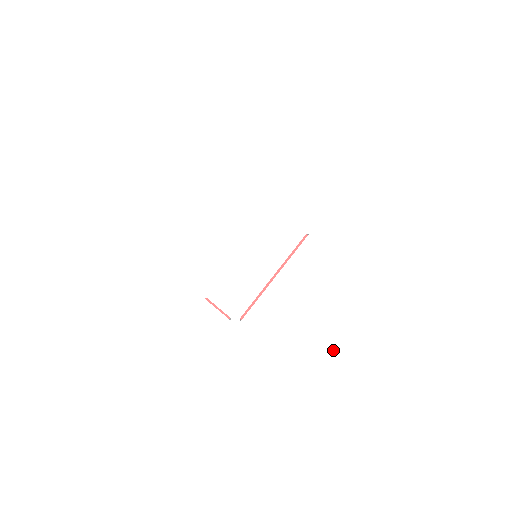
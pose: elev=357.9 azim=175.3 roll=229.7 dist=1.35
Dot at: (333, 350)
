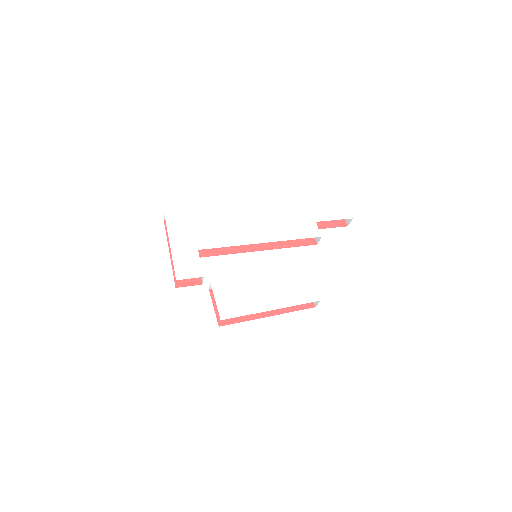
Dot at: (267, 359)
